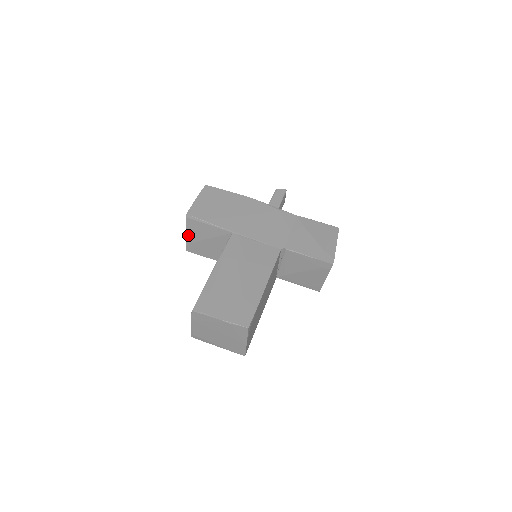
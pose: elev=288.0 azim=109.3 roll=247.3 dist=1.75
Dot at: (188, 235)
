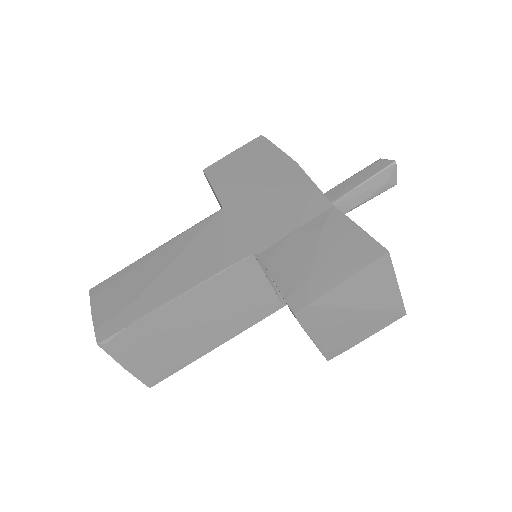
Dot at: occluded
